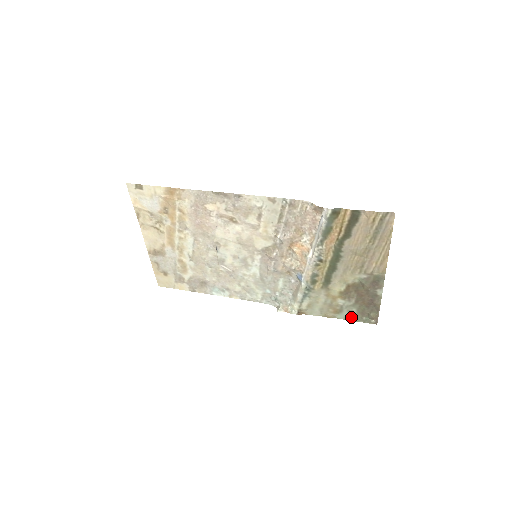
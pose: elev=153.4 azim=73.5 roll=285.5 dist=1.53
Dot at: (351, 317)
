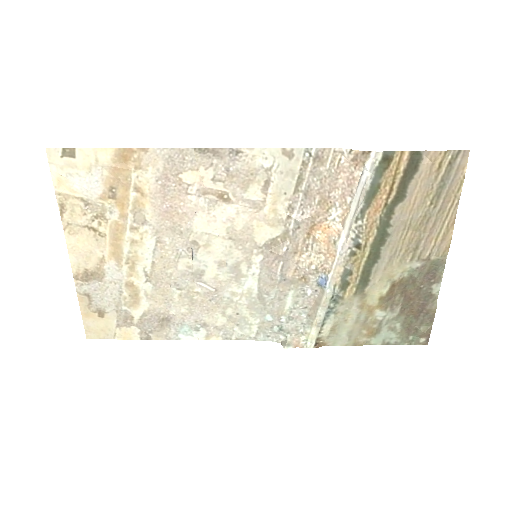
Dot at: (392, 339)
